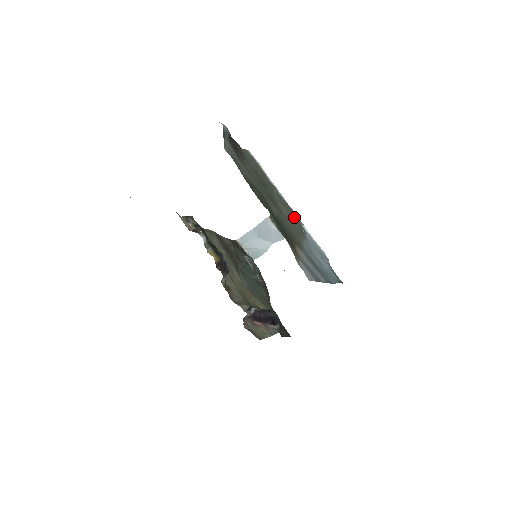
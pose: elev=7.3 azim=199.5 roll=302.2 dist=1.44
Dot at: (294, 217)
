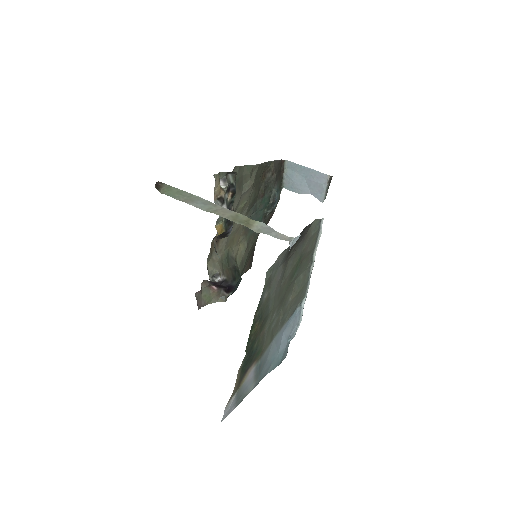
Dot at: (300, 296)
